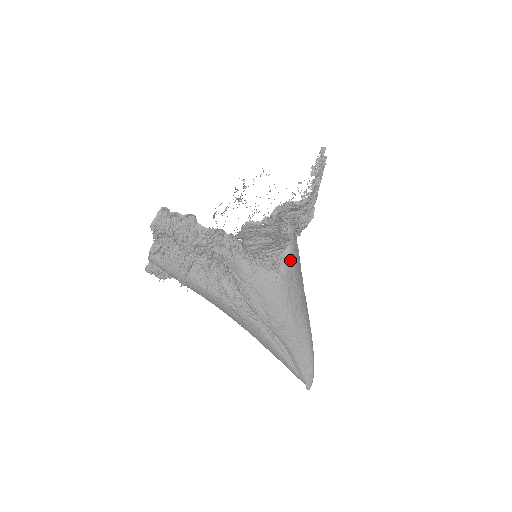
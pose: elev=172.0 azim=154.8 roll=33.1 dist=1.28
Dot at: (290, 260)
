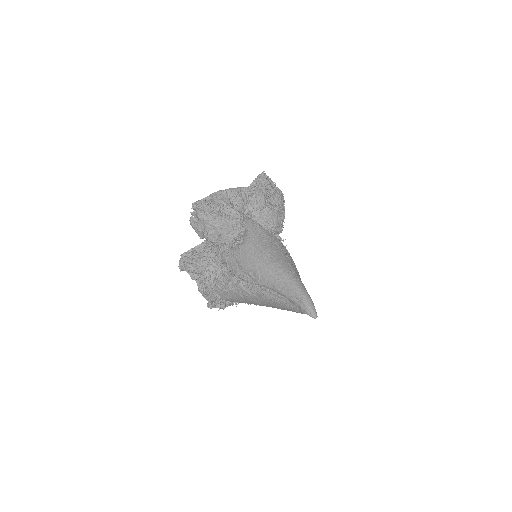
Dot at: (249, 234)
